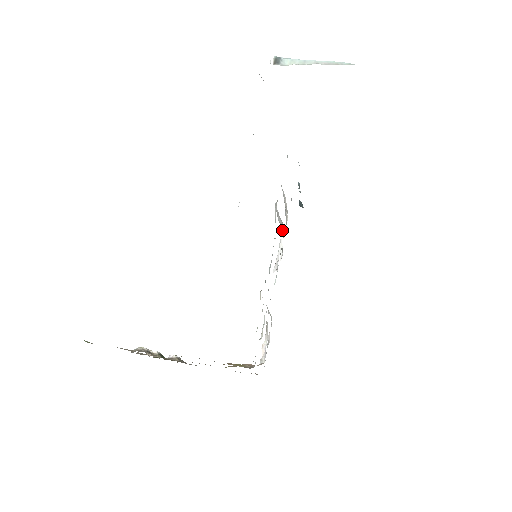
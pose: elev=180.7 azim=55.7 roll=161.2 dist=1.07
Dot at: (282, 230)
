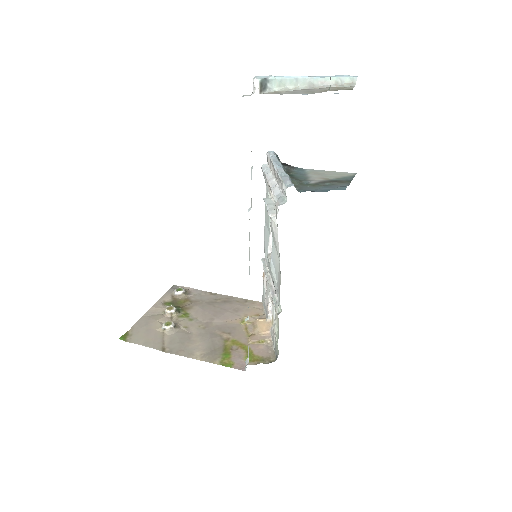
Dot at: occluded
